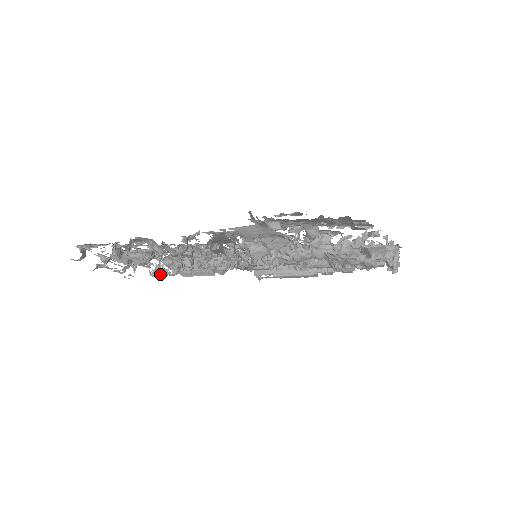
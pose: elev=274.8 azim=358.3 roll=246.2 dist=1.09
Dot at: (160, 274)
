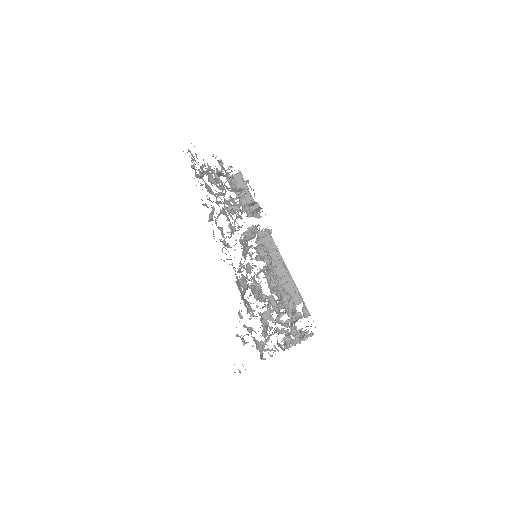
Dot at: occluded
